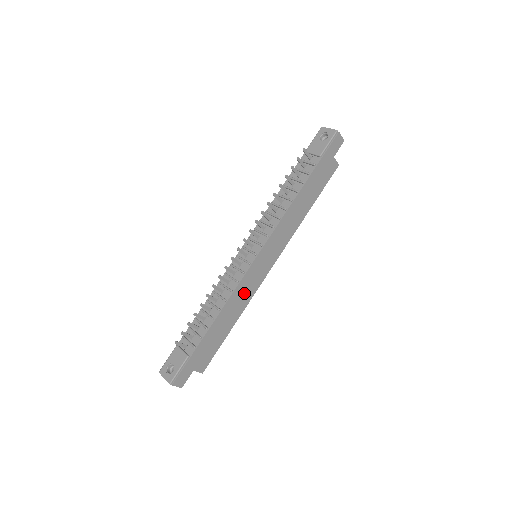
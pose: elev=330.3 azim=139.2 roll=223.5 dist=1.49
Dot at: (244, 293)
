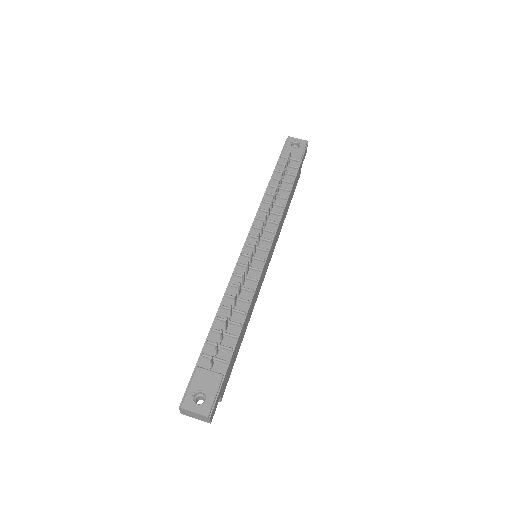
Dot at: (255, 296)
